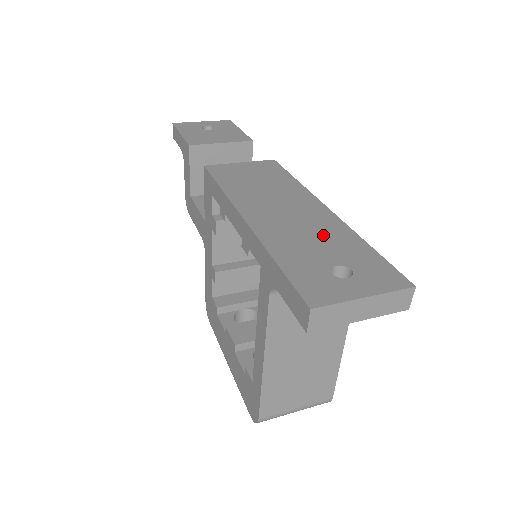
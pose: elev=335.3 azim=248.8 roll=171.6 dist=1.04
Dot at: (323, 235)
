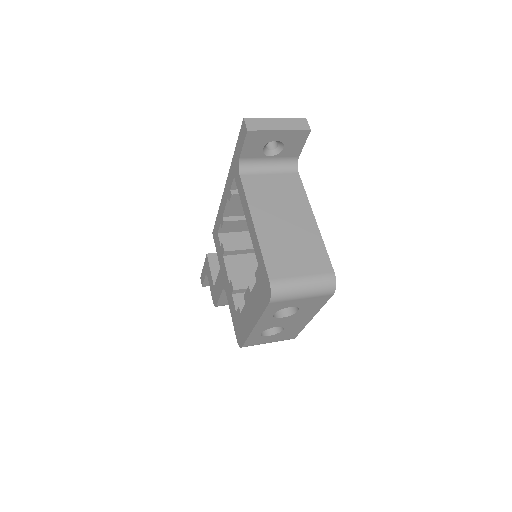
Dot at: occluded
